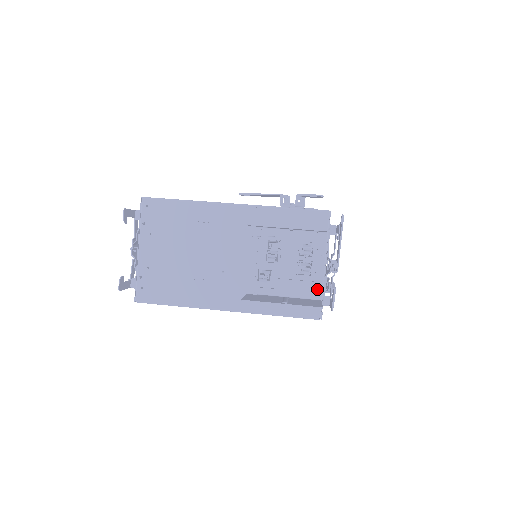
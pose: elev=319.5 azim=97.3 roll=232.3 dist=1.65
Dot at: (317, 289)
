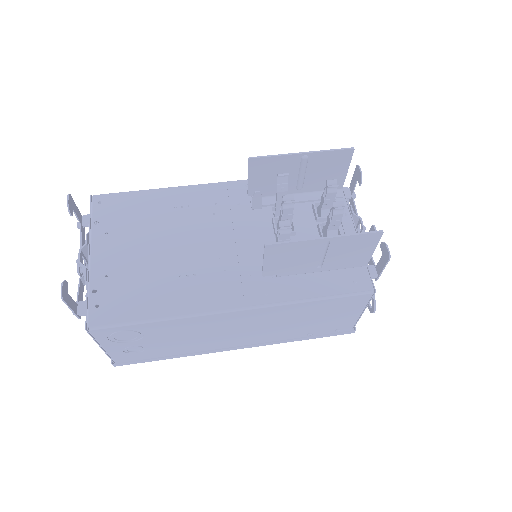
Dot at: occluded
